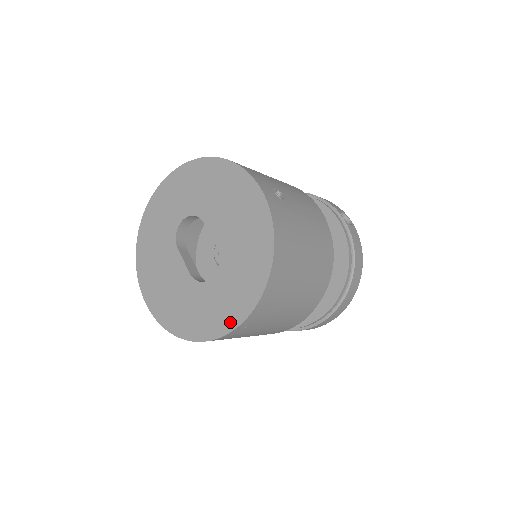
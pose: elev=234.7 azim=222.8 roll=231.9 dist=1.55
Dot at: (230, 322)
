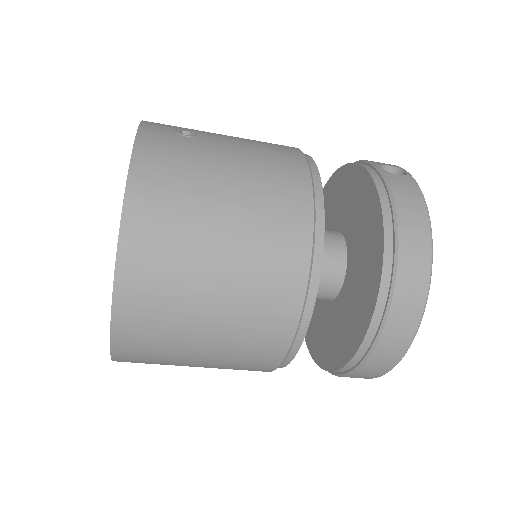
Dot at: occluded
